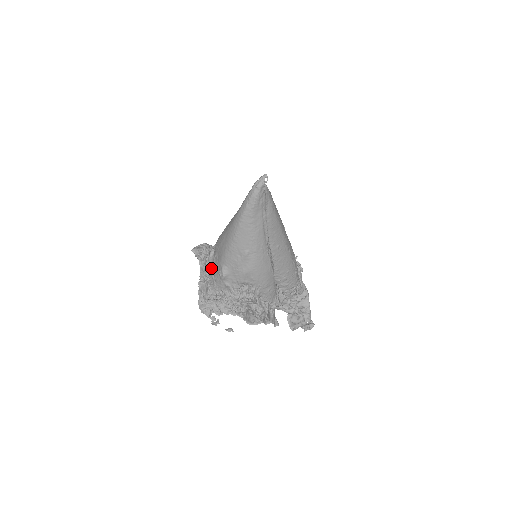
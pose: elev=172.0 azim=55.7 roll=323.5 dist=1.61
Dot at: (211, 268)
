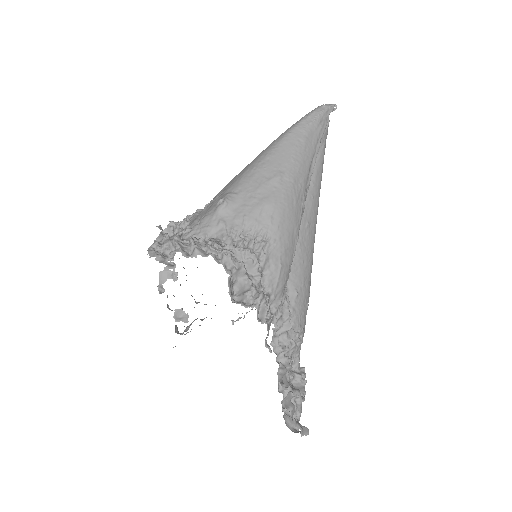
Dot at: (195, 216)
